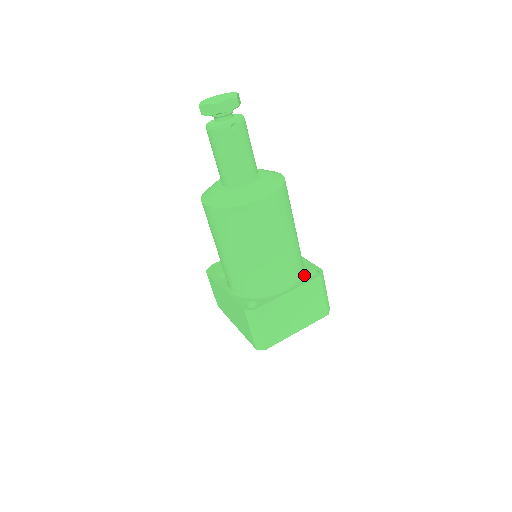
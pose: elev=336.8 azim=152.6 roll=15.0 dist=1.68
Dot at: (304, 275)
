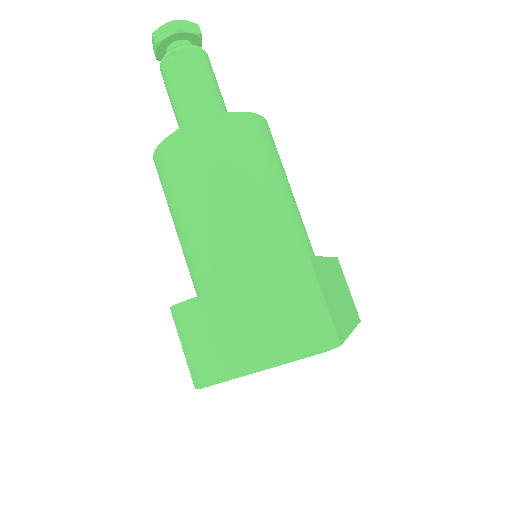
Dot at: occluded
